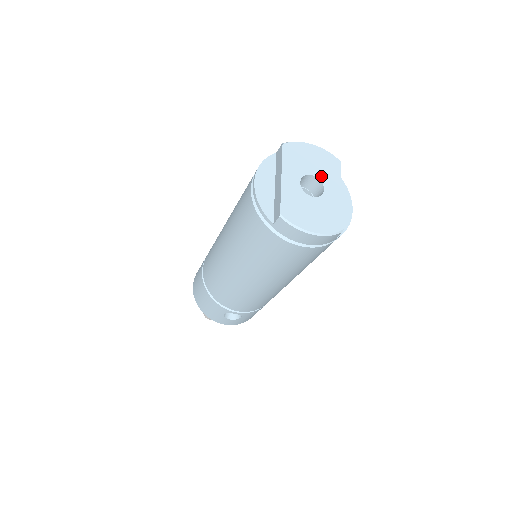
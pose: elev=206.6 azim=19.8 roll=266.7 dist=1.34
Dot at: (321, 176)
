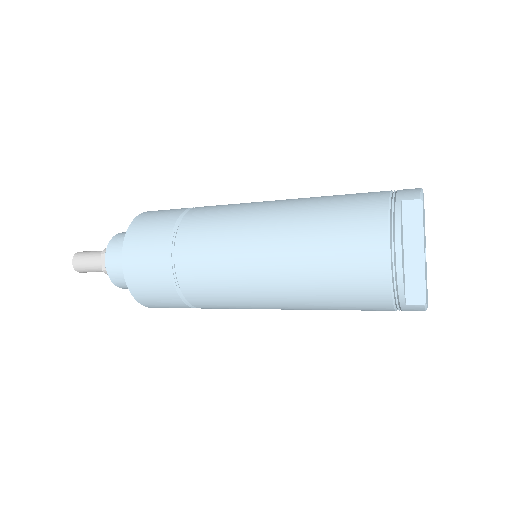
Dot at: occluded
